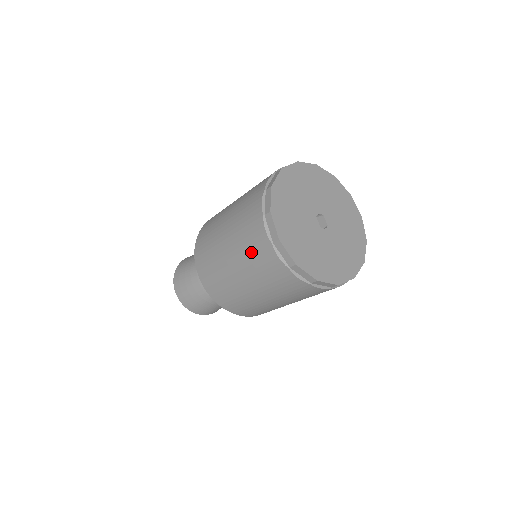
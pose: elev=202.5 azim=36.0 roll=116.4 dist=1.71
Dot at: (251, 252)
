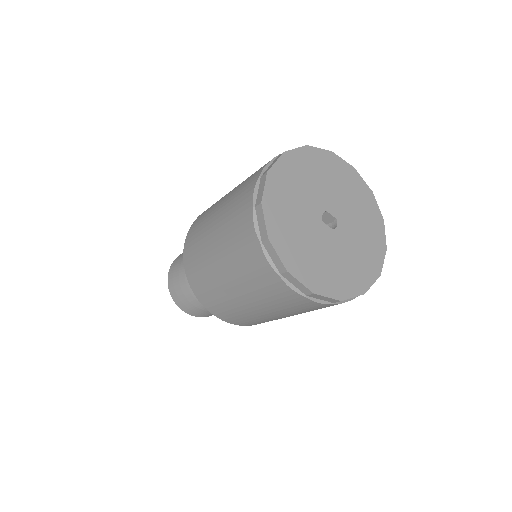
Dot at: (279, 303)
